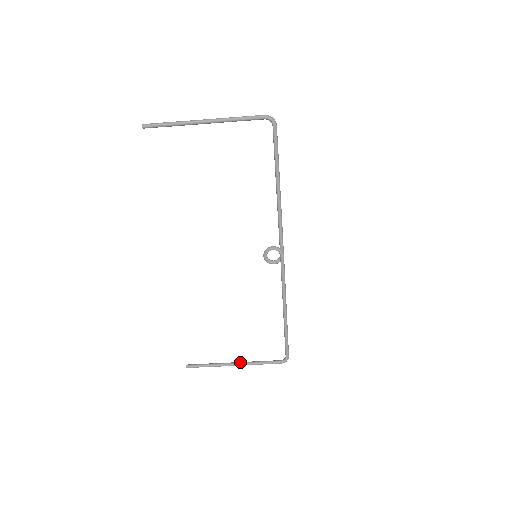
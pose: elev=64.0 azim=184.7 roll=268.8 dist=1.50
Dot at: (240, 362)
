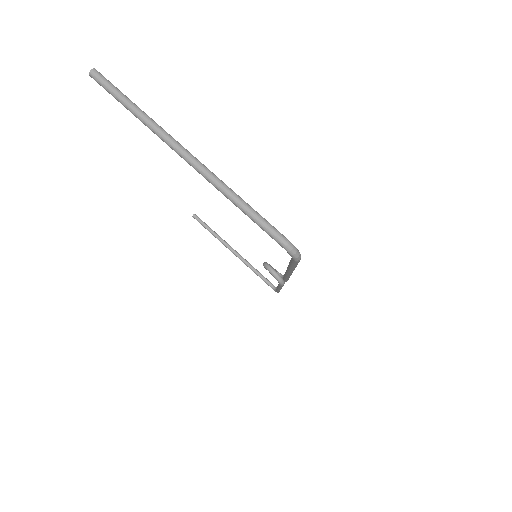
Dot at: (238, 255)
